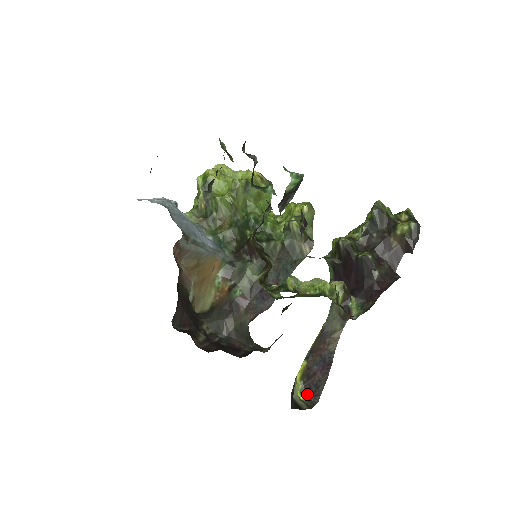
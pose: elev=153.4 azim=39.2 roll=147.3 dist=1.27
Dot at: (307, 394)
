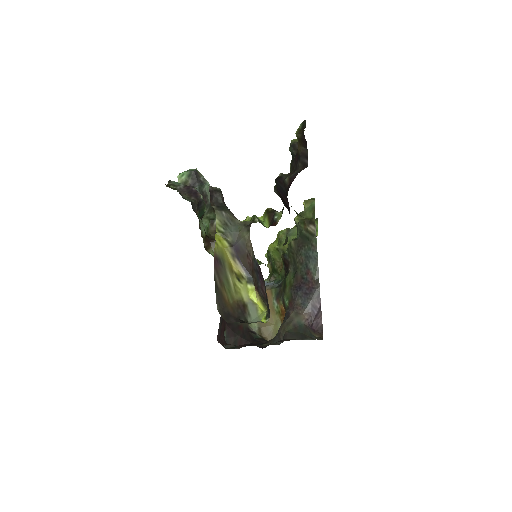
Dot at: (269, 315)
